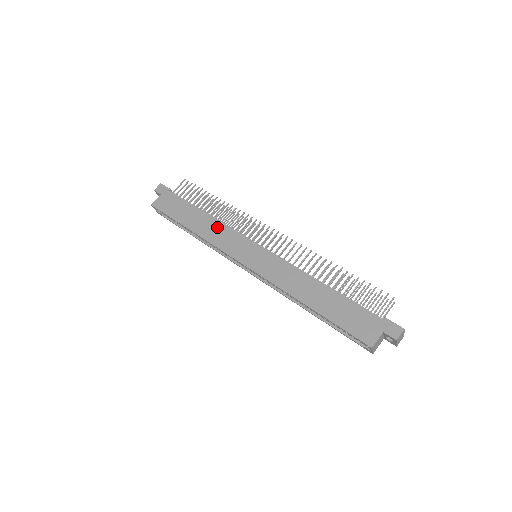
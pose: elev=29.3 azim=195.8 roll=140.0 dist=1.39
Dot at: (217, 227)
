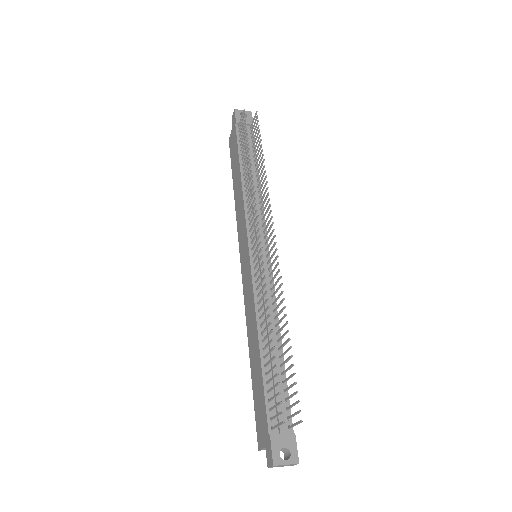
Dot at: (240, 201)
